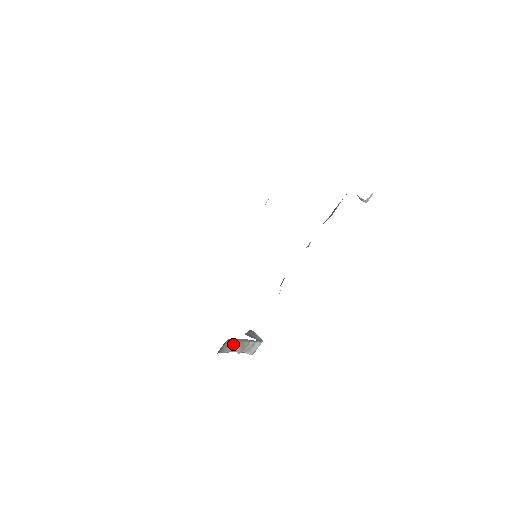
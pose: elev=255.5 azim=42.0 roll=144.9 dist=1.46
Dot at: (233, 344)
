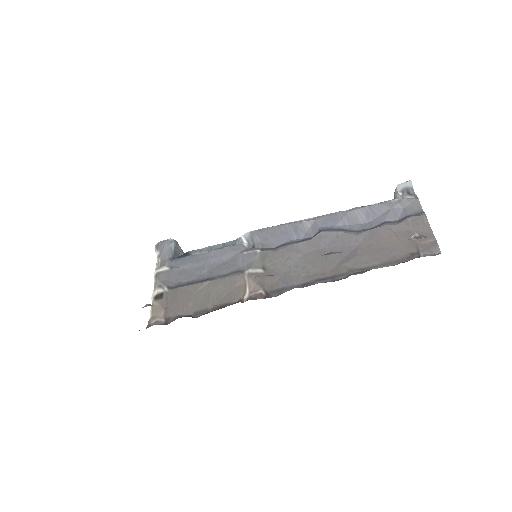
Dot at: occluded
